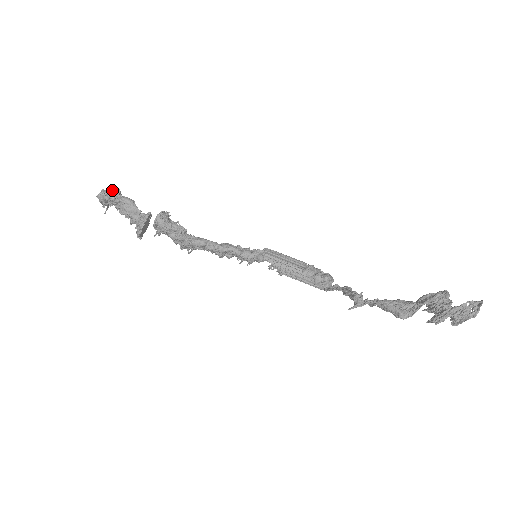
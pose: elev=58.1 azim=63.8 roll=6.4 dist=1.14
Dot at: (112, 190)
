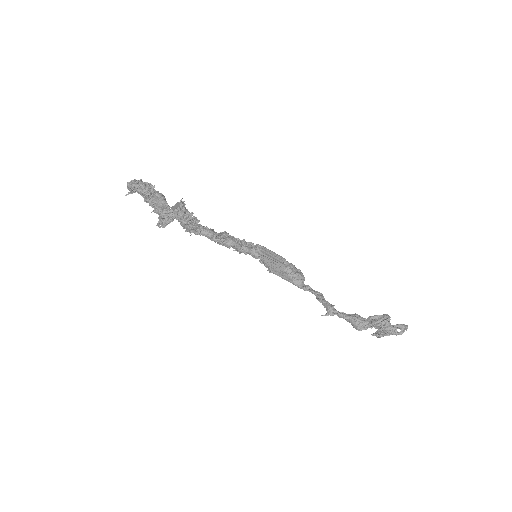
Dot at: (147, 184)
